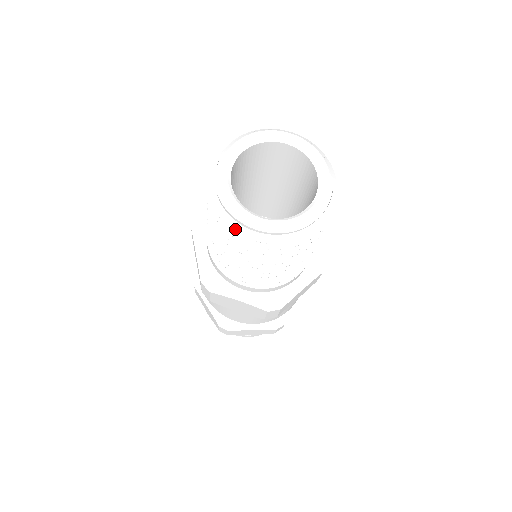
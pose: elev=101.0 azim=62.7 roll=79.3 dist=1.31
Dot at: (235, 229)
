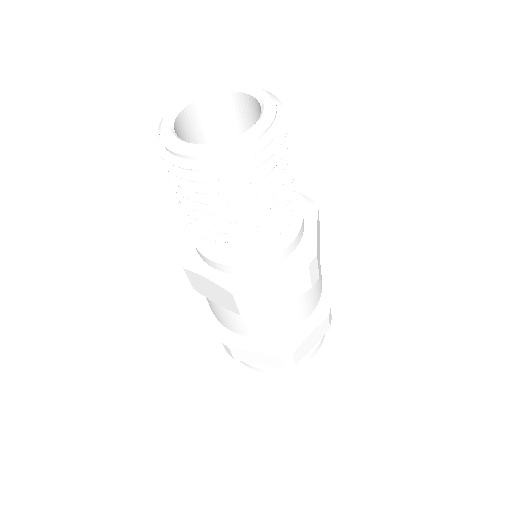
Dot at: (222, 164)
